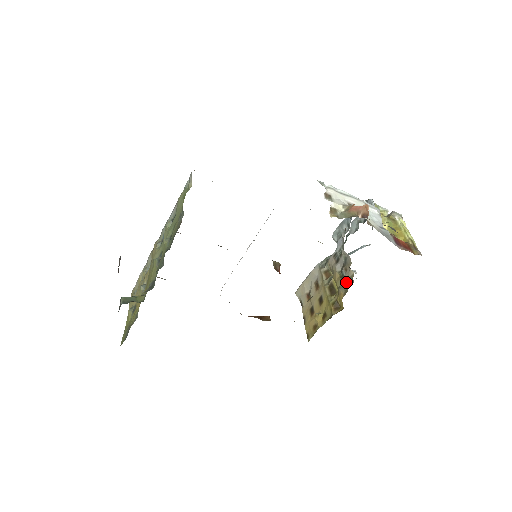
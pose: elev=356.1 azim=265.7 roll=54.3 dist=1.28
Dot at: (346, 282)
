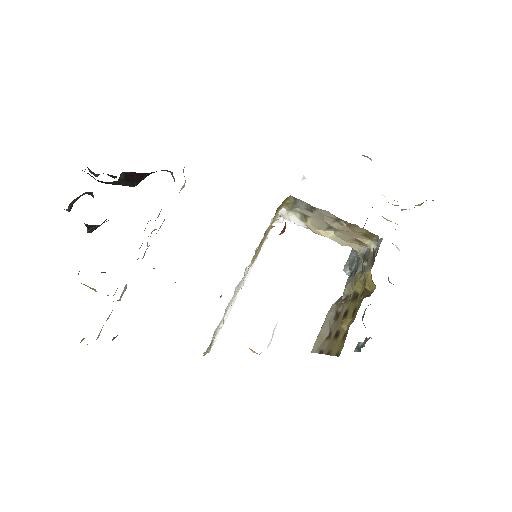
Dot at: (370, 260)
